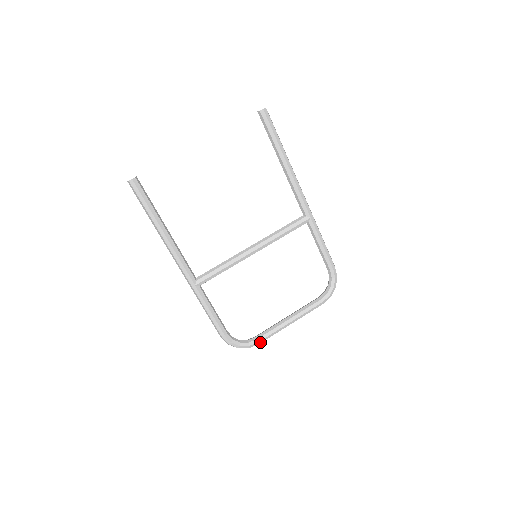
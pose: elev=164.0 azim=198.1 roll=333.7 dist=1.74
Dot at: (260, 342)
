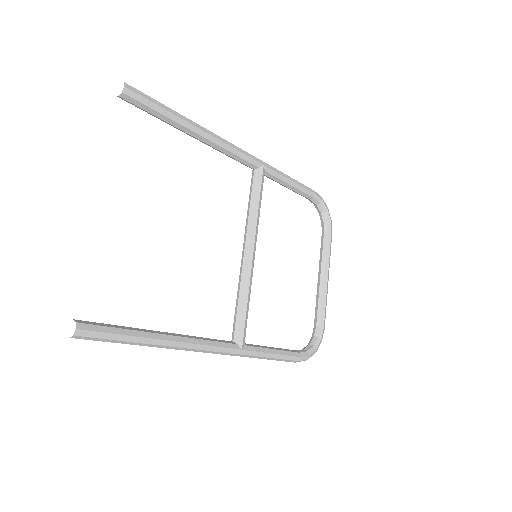
Dot at: (324, 325)
